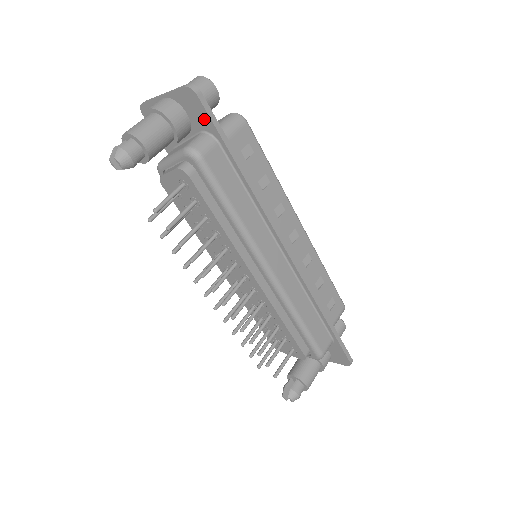
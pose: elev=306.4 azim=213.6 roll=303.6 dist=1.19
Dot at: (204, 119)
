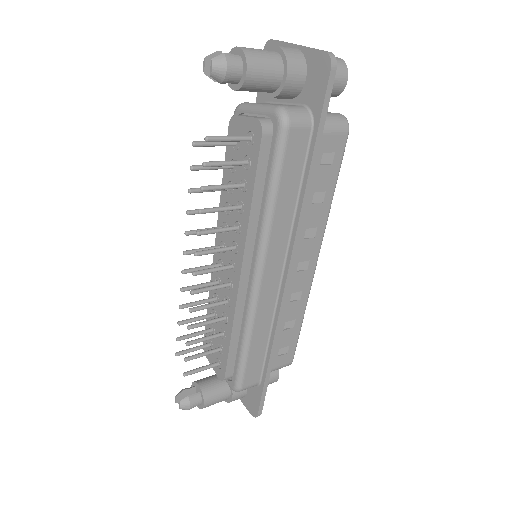
Dot at: (318, 96)
